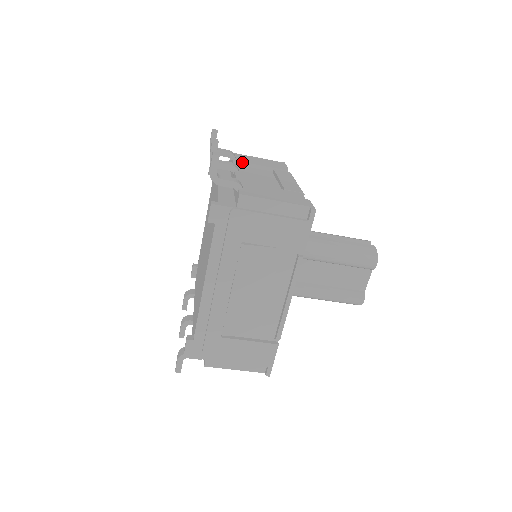
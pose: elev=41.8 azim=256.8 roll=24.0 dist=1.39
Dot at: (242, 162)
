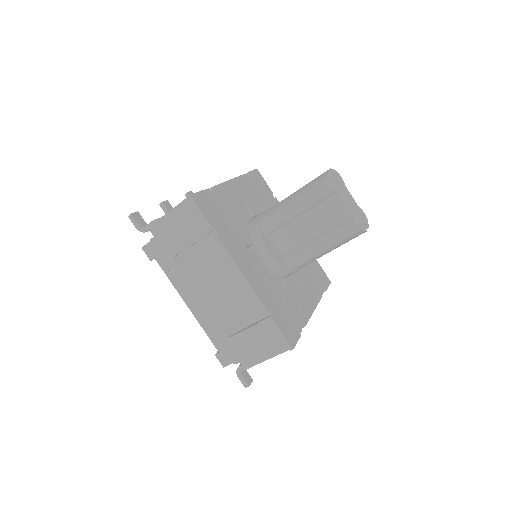
Dot at: occluded
